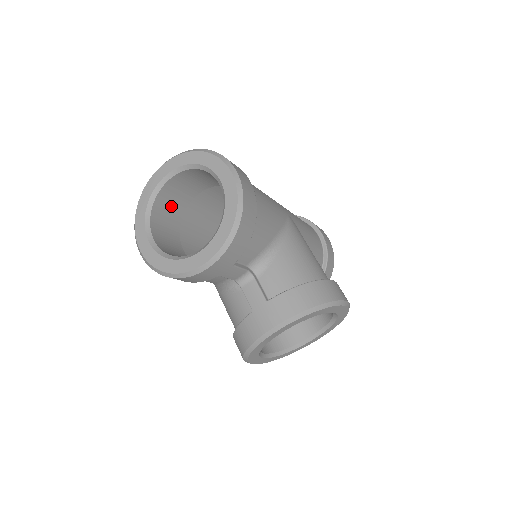
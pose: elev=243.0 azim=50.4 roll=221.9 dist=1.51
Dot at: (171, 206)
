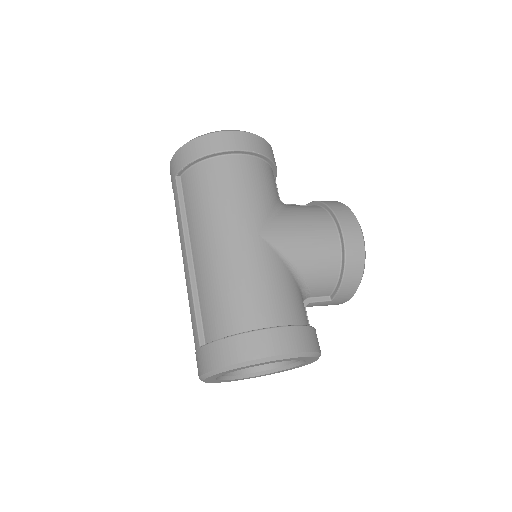
Dot at: occluded
